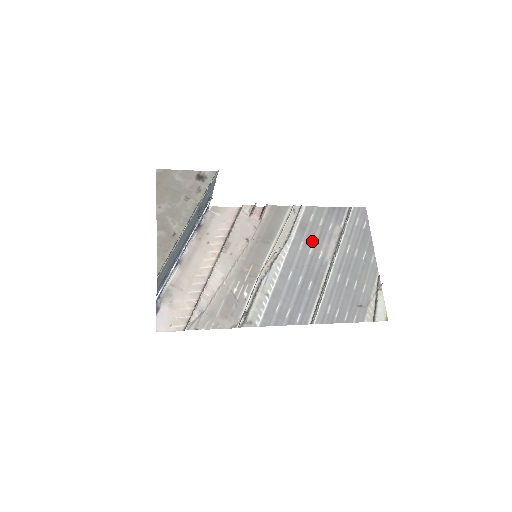
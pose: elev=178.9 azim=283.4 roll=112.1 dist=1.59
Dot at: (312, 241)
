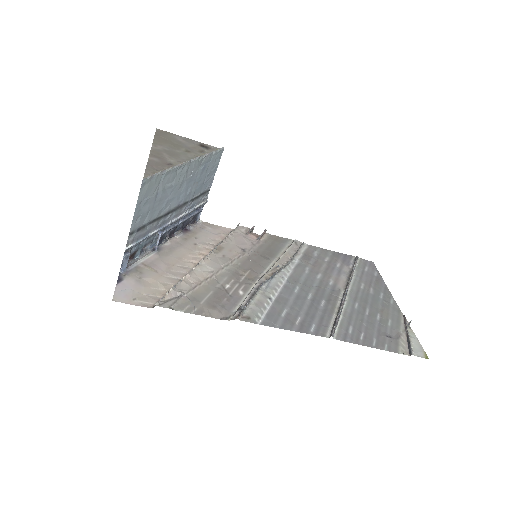
Dot at: (319, 270)
